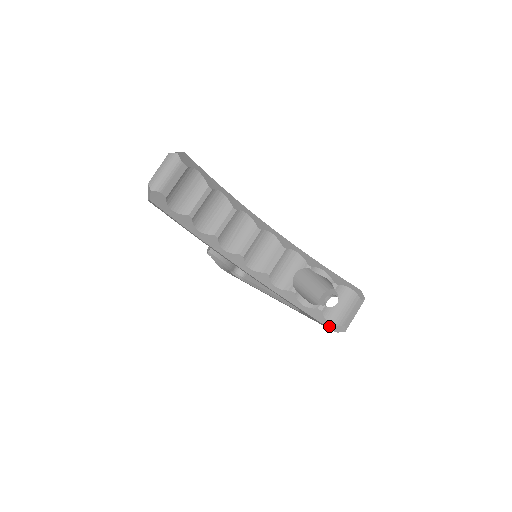
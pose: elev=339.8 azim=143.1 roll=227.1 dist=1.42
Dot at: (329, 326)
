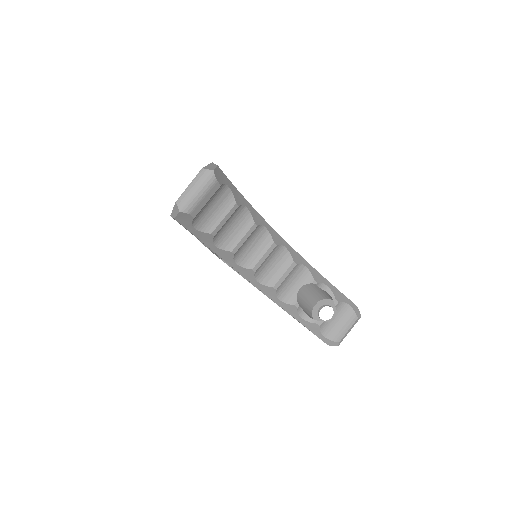
Dot at: (323, 339)
